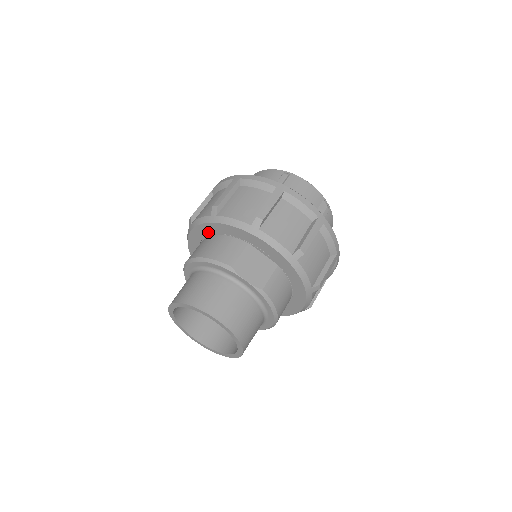
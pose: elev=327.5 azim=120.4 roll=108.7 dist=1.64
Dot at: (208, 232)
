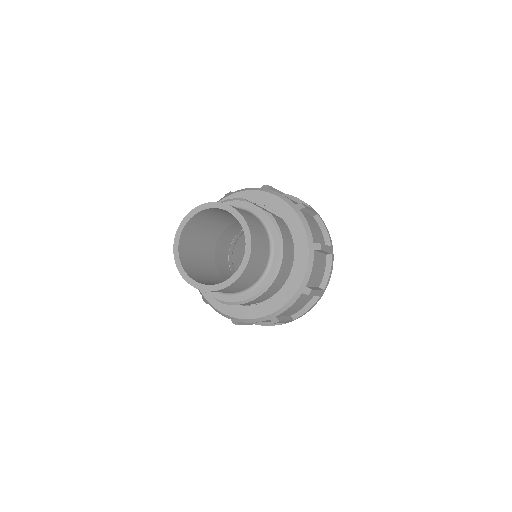
Dot at: occluded
